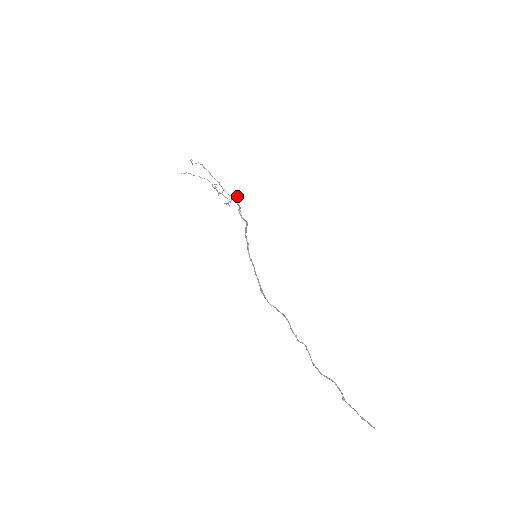
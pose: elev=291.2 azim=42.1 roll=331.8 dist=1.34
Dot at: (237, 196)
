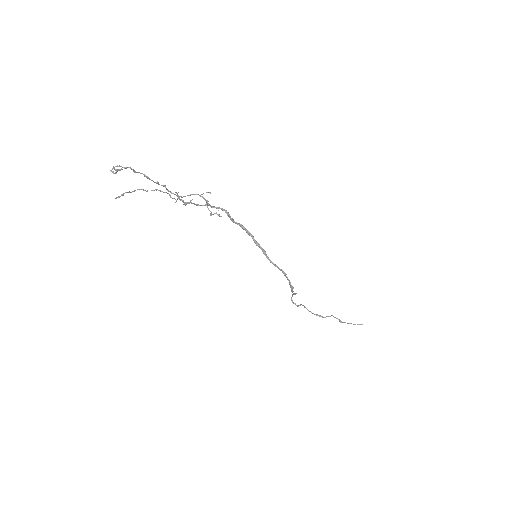
Dot at: occluded
